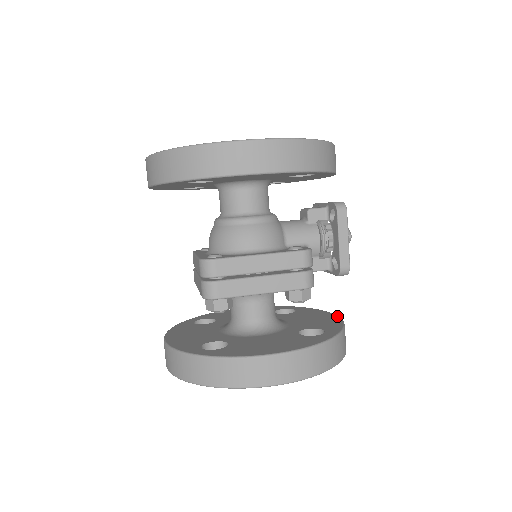
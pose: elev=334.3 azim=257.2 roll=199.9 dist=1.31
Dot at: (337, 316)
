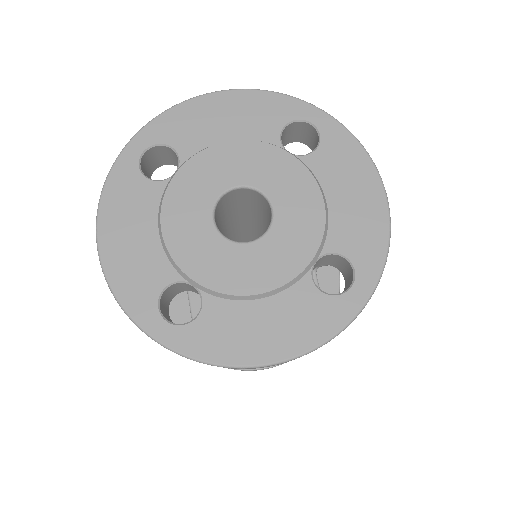
Dot at: occluded
